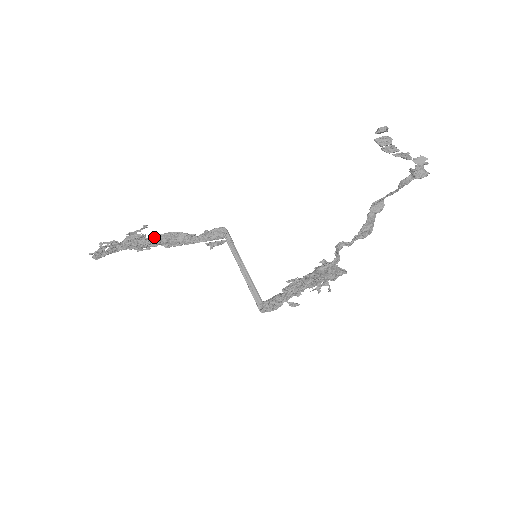
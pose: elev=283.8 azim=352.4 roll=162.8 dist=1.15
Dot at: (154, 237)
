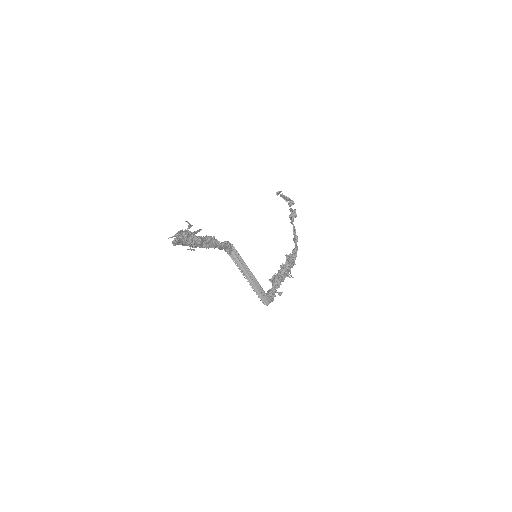
Dot at: occluded
